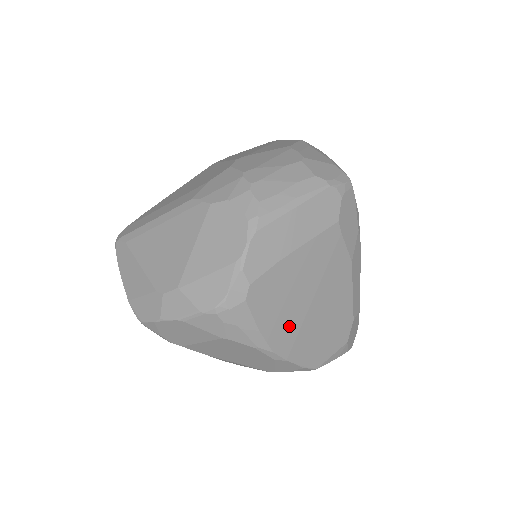
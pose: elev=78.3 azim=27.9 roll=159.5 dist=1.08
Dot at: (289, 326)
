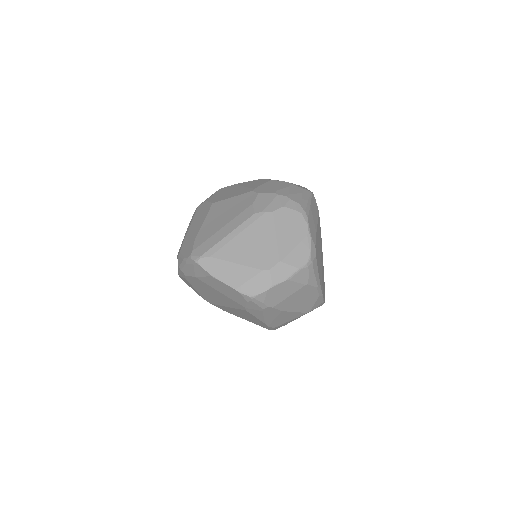
Dot at: (321, 273)
